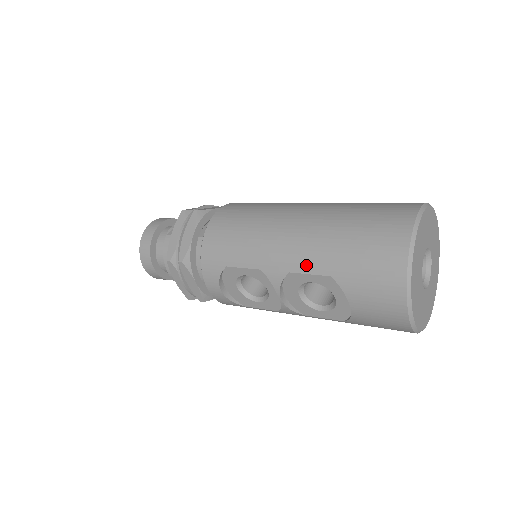
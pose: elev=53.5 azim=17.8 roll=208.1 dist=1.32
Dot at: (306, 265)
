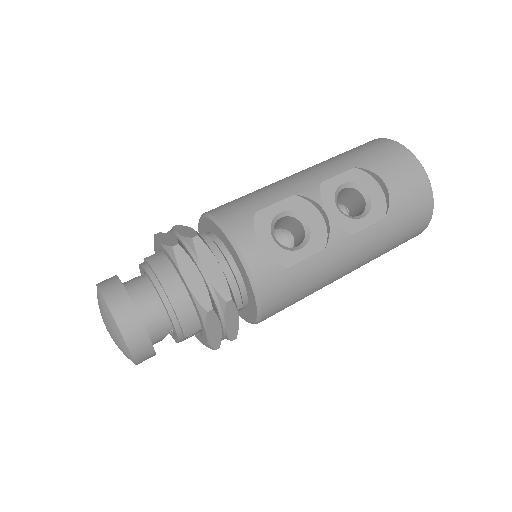
Dot at: (330, 172)
